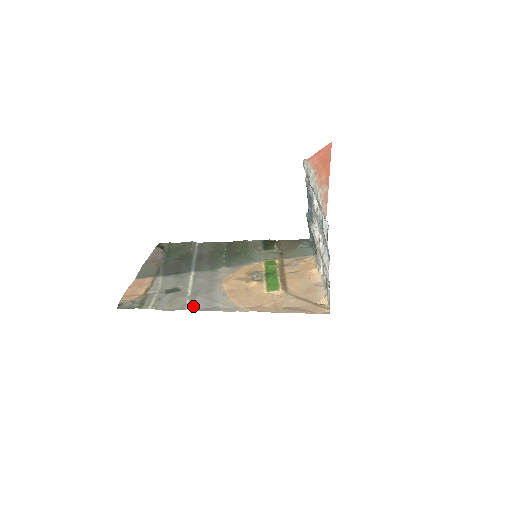
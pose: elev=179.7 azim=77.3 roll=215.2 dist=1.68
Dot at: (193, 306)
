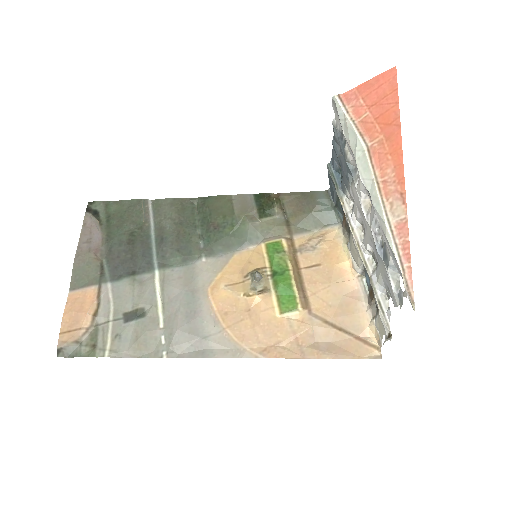
Dot at: (173, 350)
